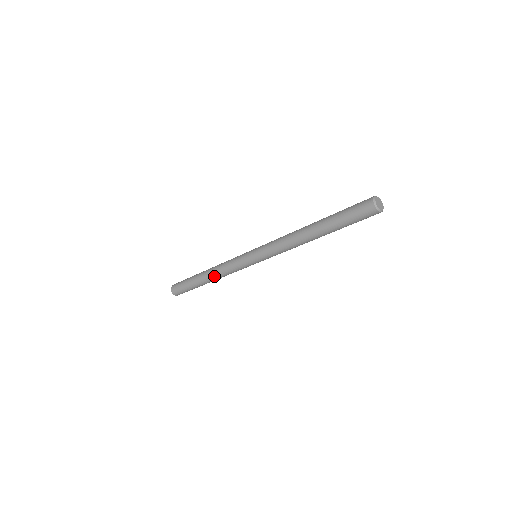
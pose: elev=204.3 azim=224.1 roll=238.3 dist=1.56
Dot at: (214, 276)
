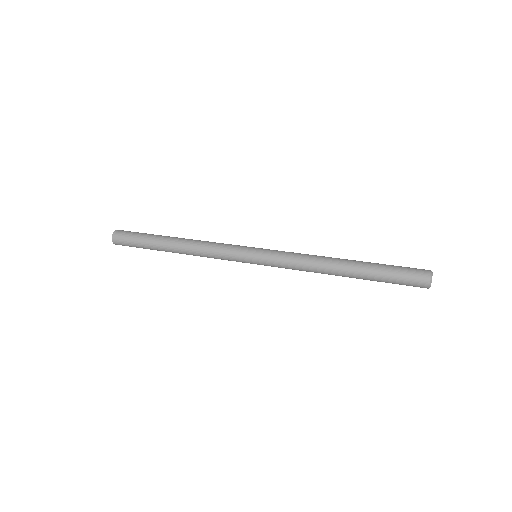
Dot at: occluded
